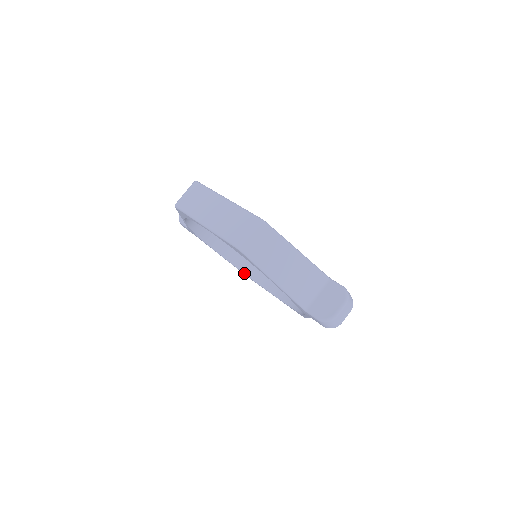
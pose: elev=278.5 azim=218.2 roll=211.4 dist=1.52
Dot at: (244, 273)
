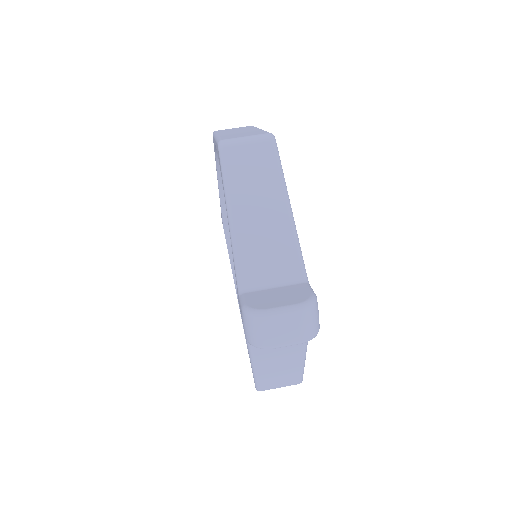
Dot at: occluded
